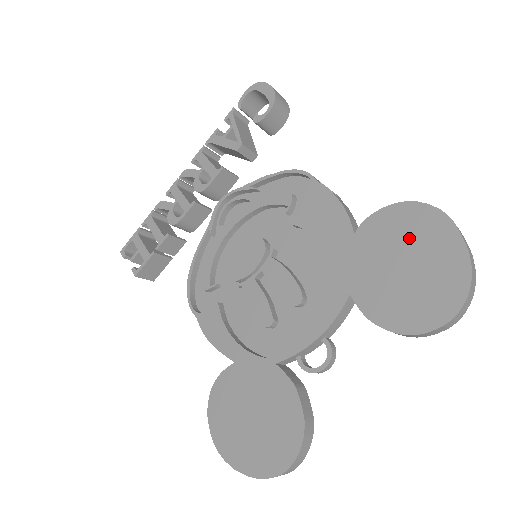
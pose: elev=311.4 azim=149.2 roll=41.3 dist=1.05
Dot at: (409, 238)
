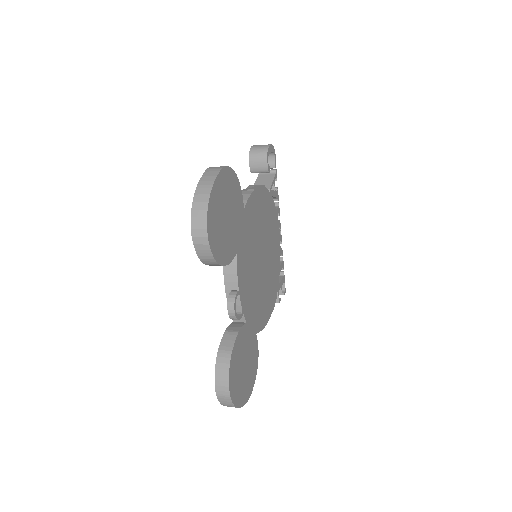
Dot at: occluded
